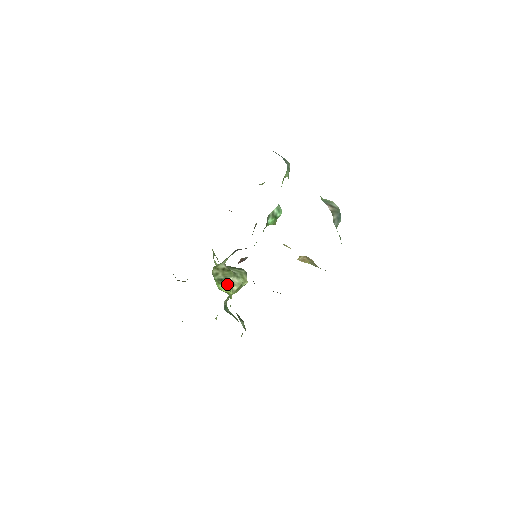
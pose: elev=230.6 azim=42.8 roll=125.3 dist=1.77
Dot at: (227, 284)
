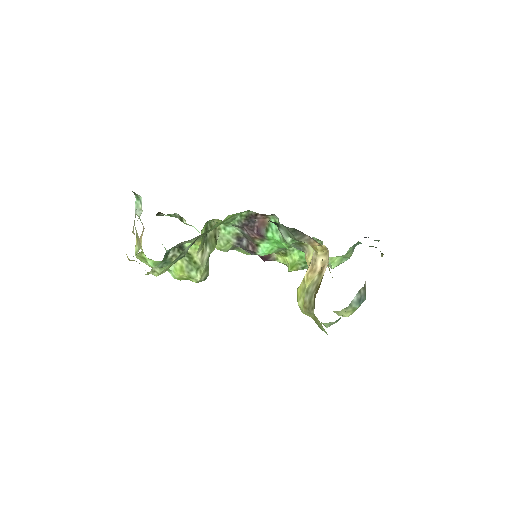
Dot at: (204, 242)
